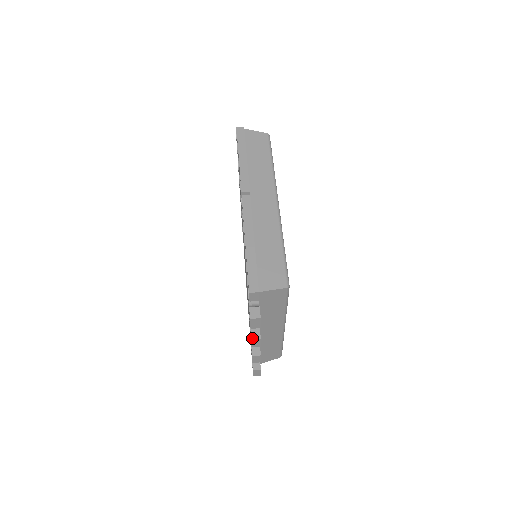
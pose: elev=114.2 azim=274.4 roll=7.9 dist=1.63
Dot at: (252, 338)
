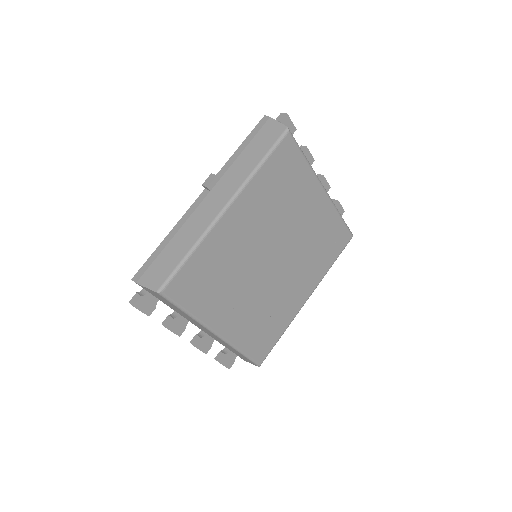
Dot at: (162, 323)
